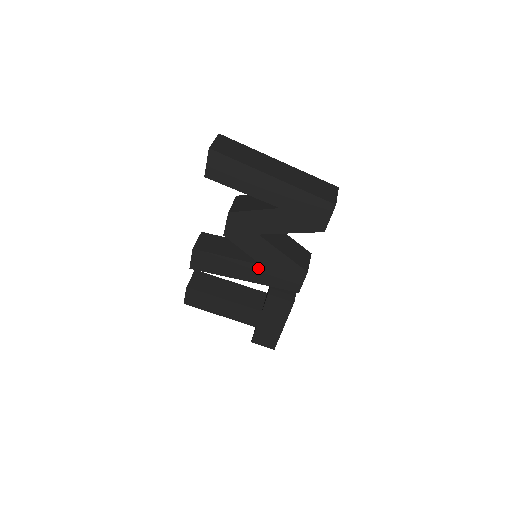
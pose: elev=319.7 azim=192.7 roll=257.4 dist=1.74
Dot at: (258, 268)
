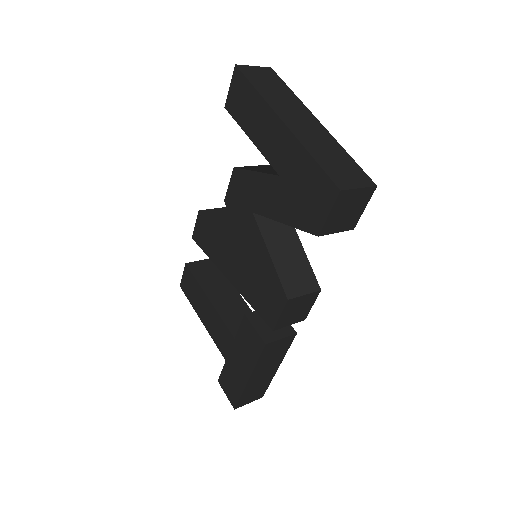
Dot at: (243, 267)
